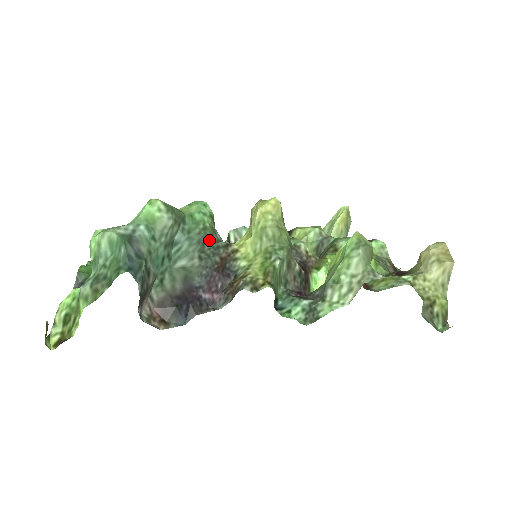
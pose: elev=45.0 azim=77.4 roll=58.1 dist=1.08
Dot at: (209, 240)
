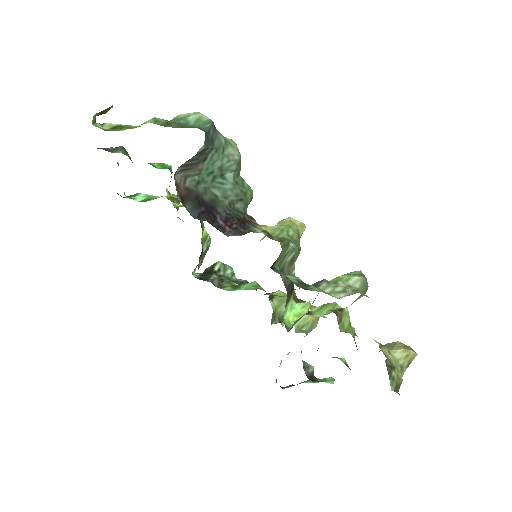
Dot at: (242, 203)
